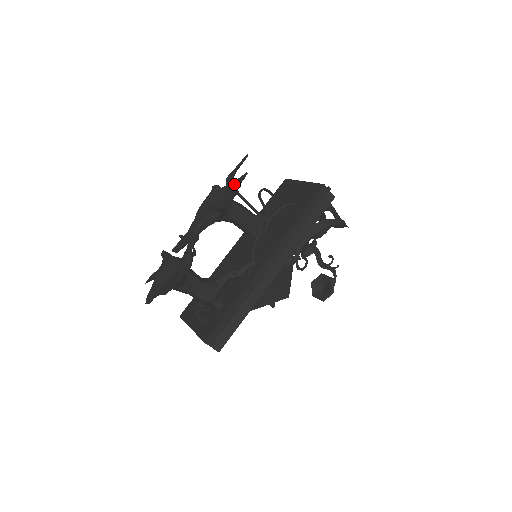
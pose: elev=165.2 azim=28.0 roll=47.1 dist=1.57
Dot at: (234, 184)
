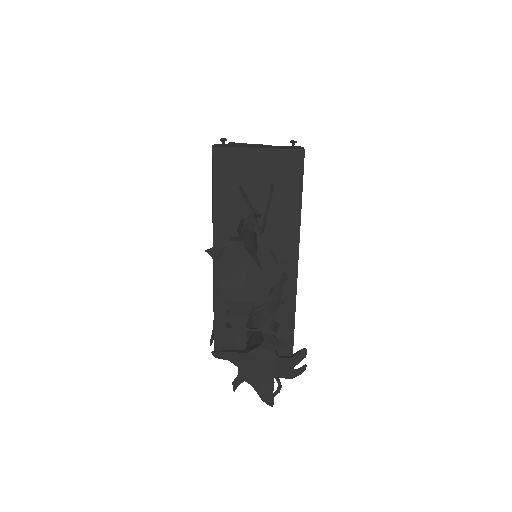
Dot at: (266, 243)
